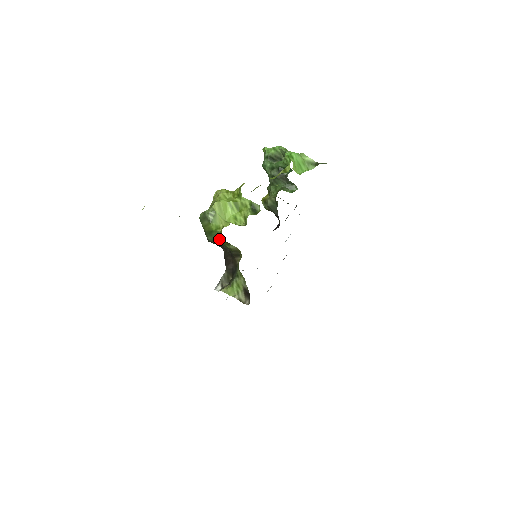
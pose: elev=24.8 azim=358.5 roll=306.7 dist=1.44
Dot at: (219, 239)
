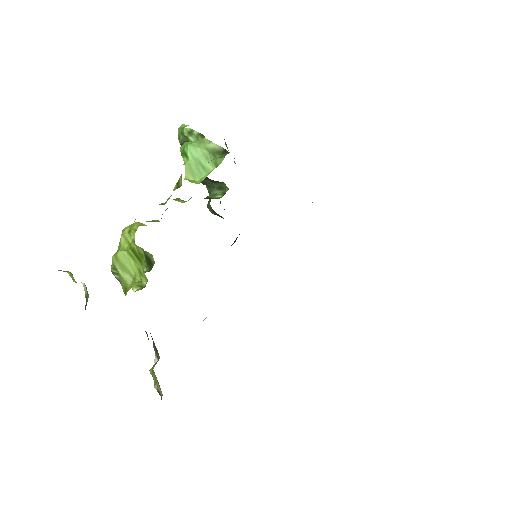
Dot at: occluded
